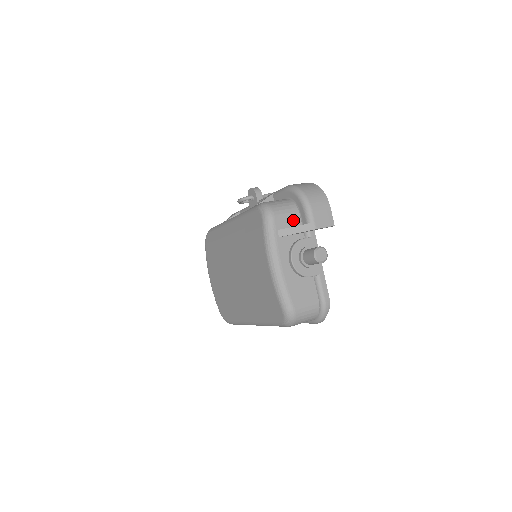
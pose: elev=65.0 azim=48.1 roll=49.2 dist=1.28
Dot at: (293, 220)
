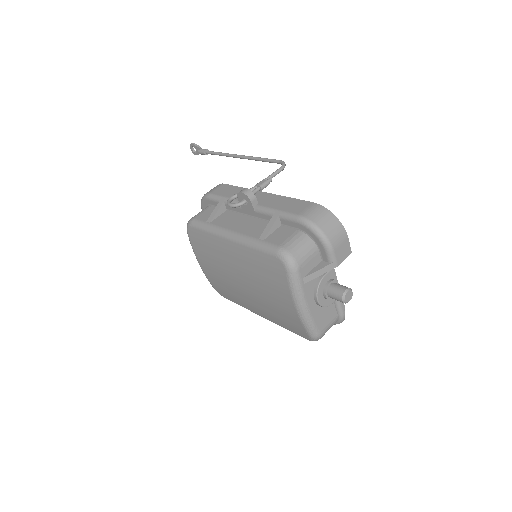
Dot at: (314, 260)
